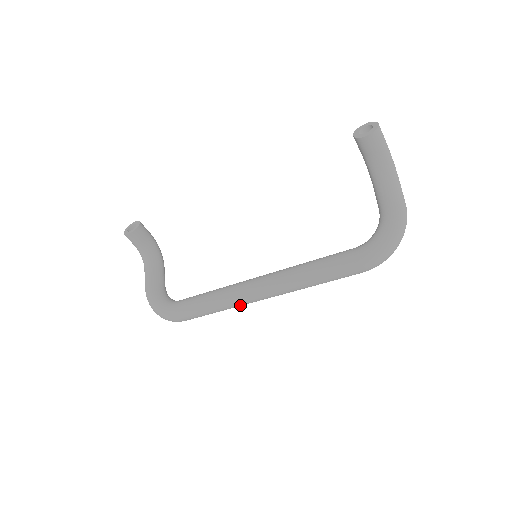
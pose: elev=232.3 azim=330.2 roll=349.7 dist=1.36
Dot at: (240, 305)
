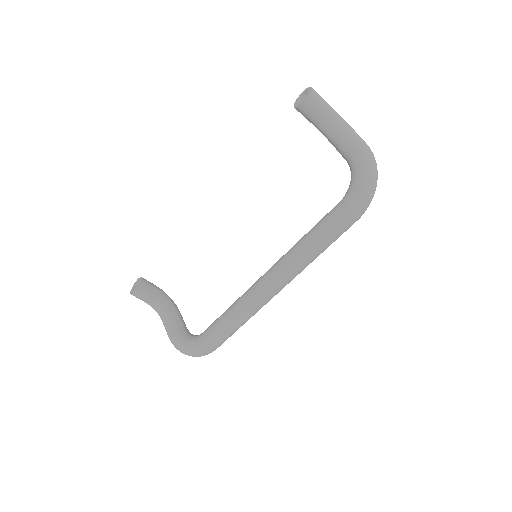
Dot at: (260, 307)
